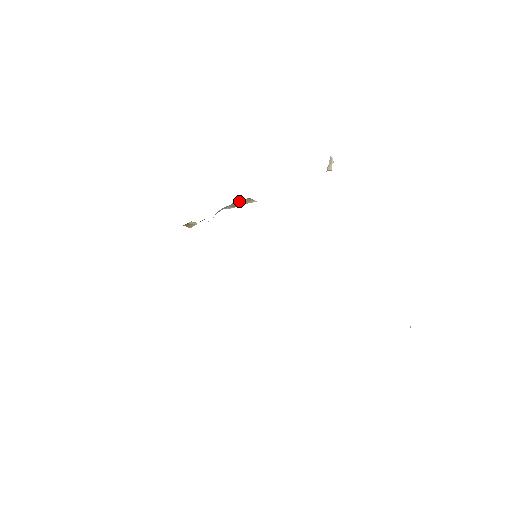
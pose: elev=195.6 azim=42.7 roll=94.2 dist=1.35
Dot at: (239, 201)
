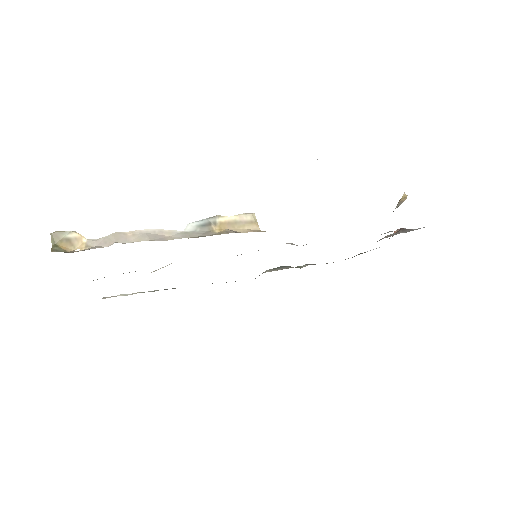
Dot at: (234, 232)
